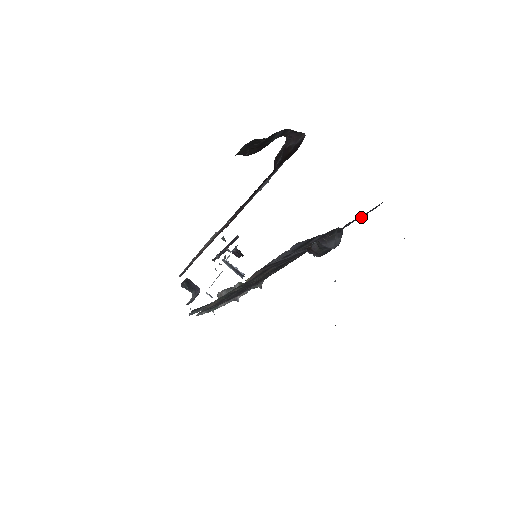
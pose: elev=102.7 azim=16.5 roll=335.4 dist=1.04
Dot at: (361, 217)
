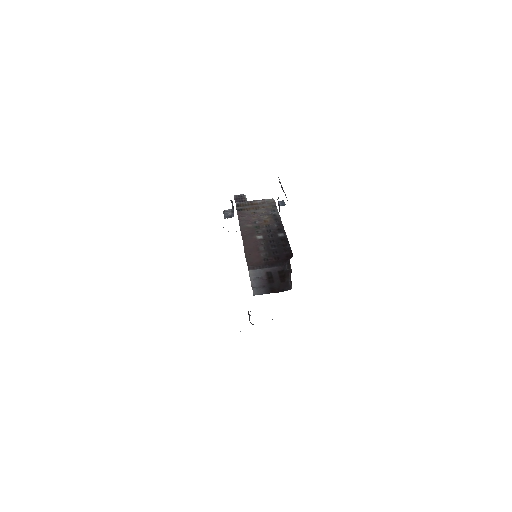
Dot at: occluded
